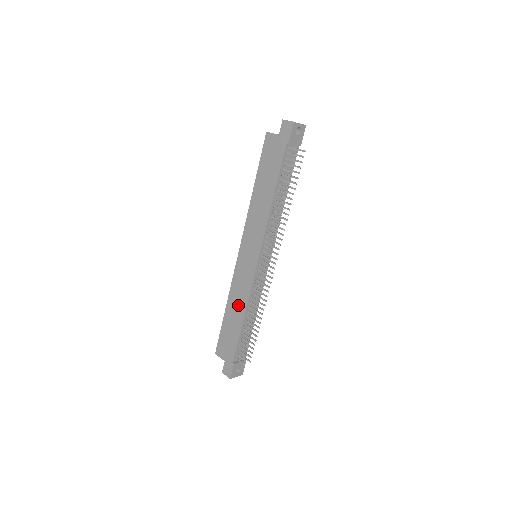
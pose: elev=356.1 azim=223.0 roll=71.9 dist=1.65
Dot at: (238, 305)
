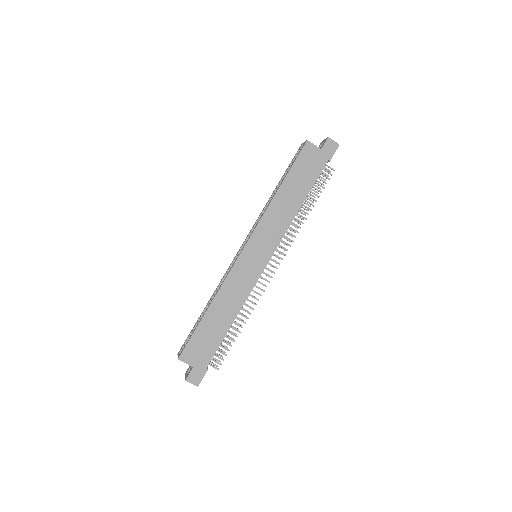
Dot at: (230, 305)
